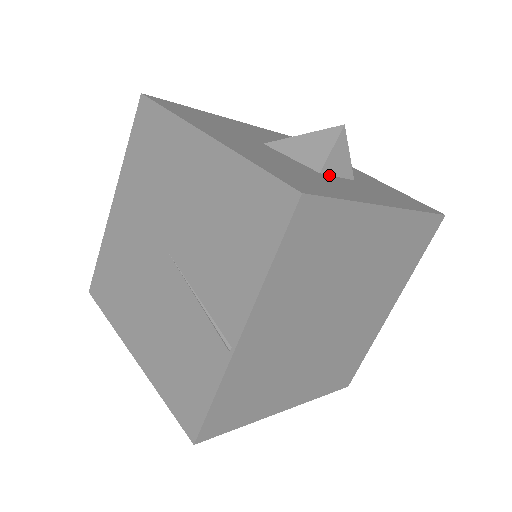
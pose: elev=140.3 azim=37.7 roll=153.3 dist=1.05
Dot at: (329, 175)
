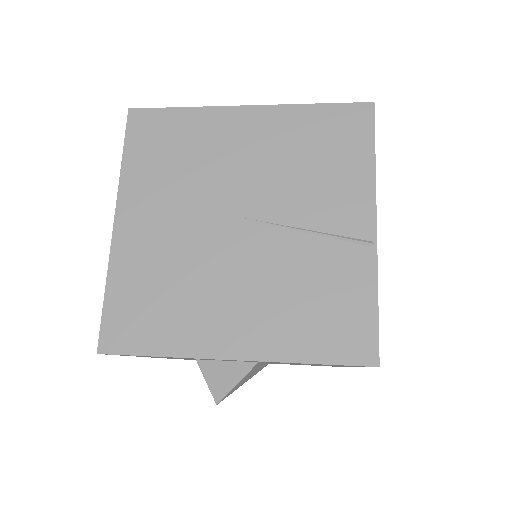
Dot at: occluded
